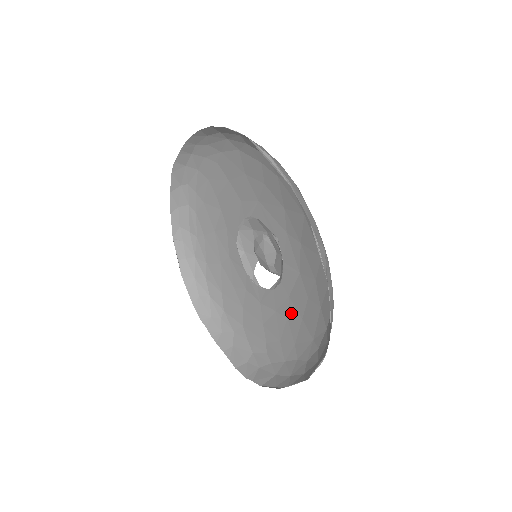
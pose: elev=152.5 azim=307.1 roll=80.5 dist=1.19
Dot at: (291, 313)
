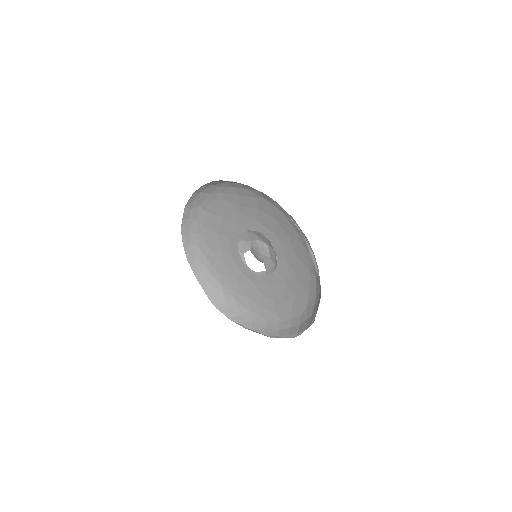
Dot at: (266, 292)
